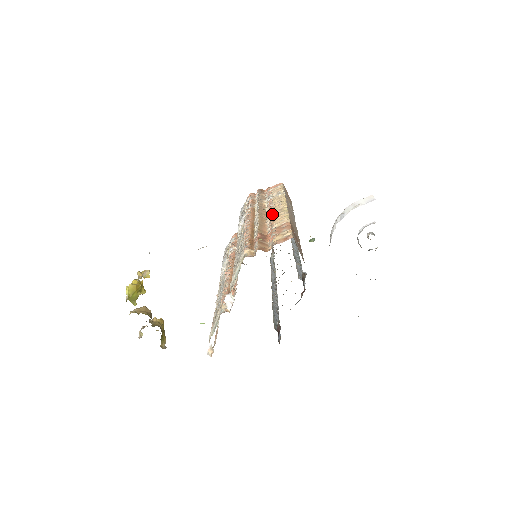
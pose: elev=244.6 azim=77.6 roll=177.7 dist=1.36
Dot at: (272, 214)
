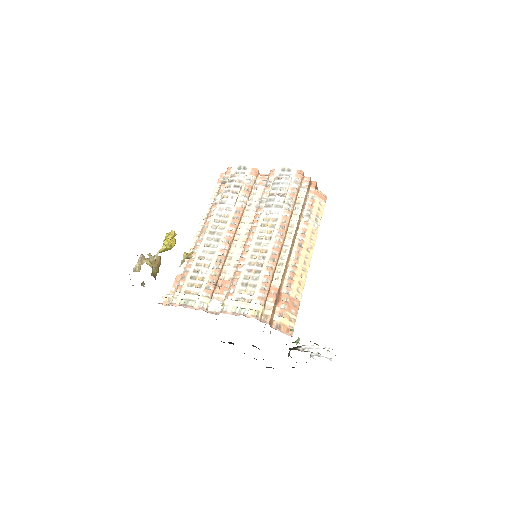
Dot at: (298, 262)
